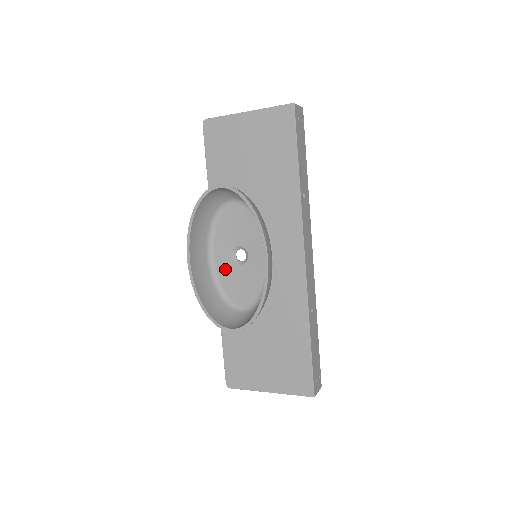
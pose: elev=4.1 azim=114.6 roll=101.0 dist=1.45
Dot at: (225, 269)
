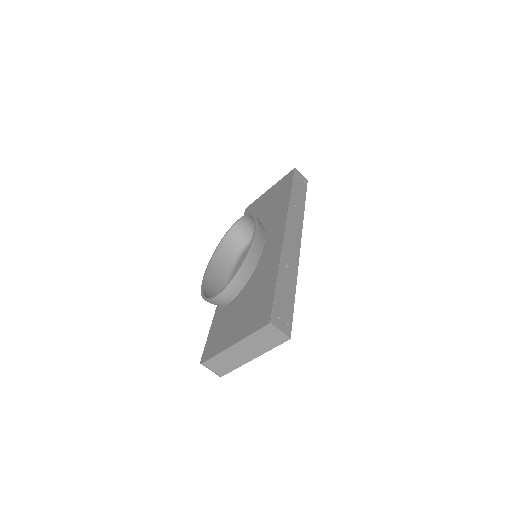
Dot at: occluded
